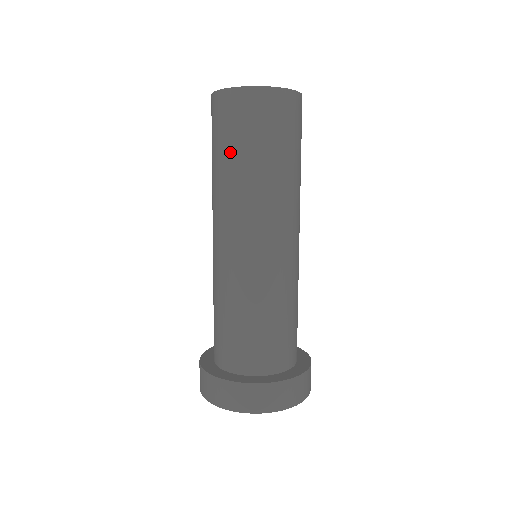
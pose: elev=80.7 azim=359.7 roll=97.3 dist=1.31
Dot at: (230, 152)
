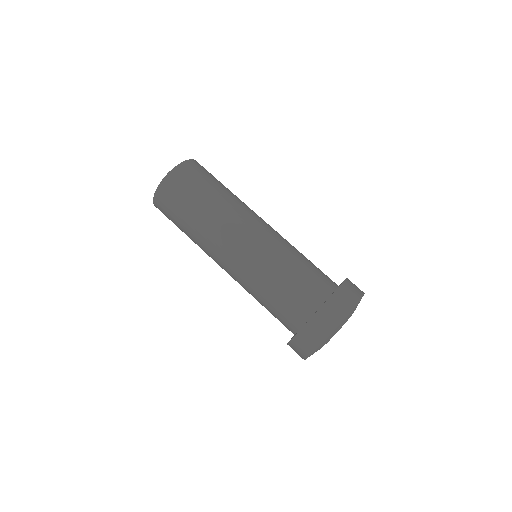
Dot at: (182, 222)
